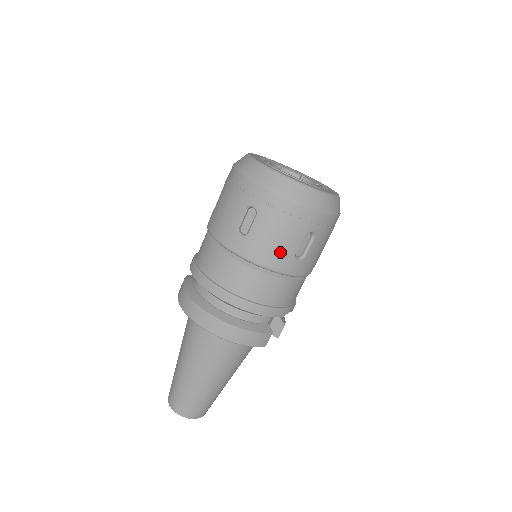
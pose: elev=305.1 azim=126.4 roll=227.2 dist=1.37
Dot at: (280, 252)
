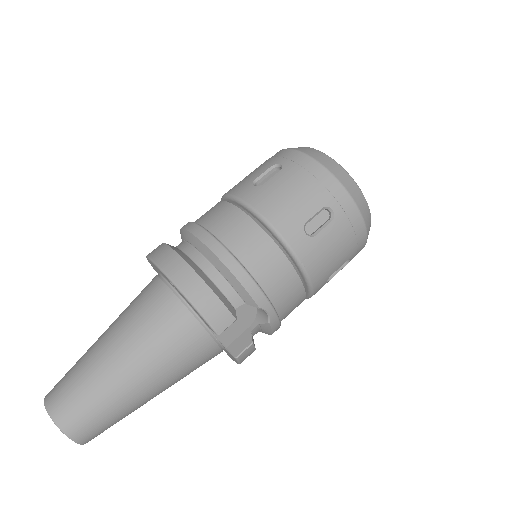
Dot at: (289, 211)
